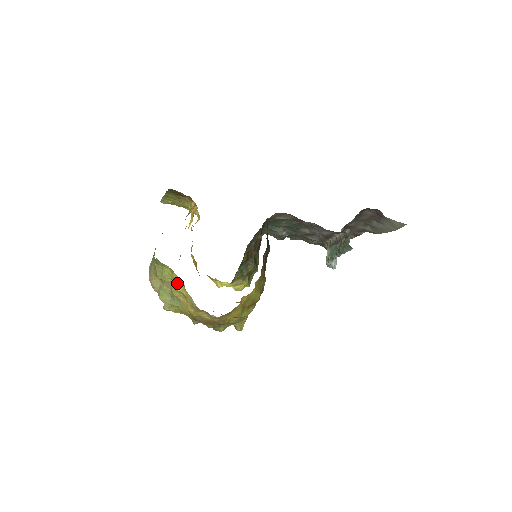
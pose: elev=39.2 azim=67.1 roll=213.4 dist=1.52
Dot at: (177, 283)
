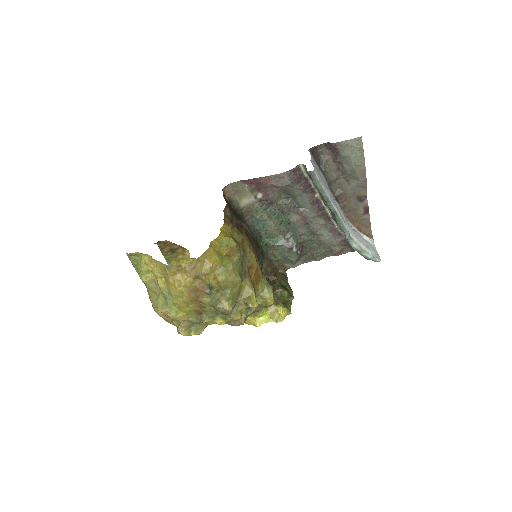
Dot at: (153, 268)
